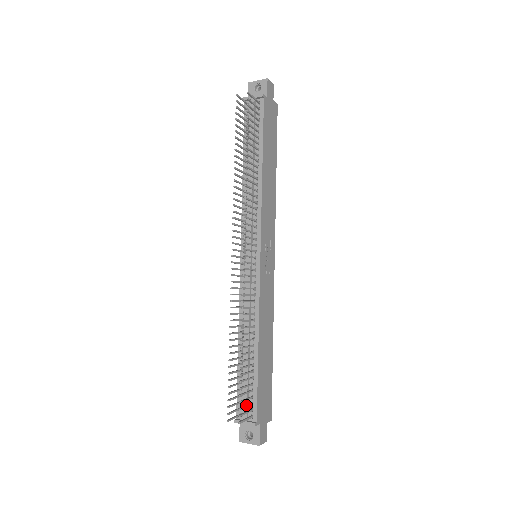
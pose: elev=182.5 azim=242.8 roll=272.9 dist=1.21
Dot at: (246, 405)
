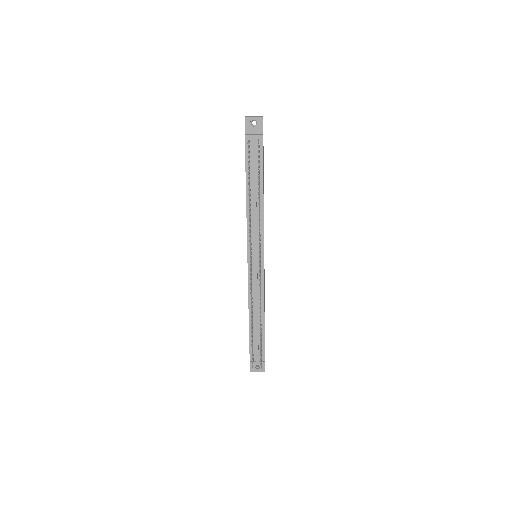
Dot at: occluded
